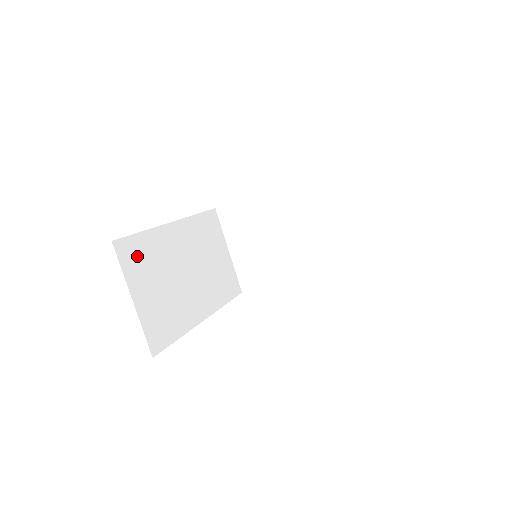
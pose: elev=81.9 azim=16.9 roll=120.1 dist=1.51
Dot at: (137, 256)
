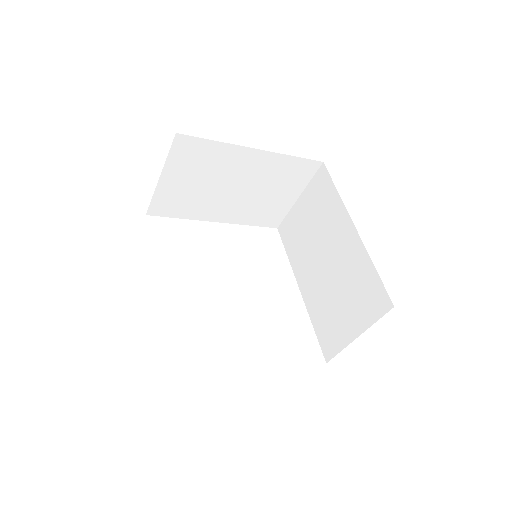
Dot at: occluded
